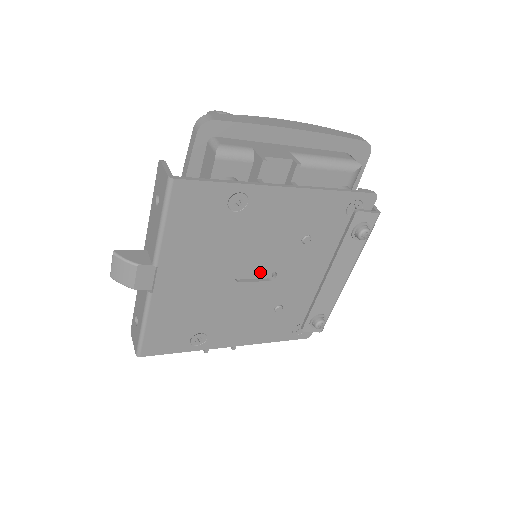
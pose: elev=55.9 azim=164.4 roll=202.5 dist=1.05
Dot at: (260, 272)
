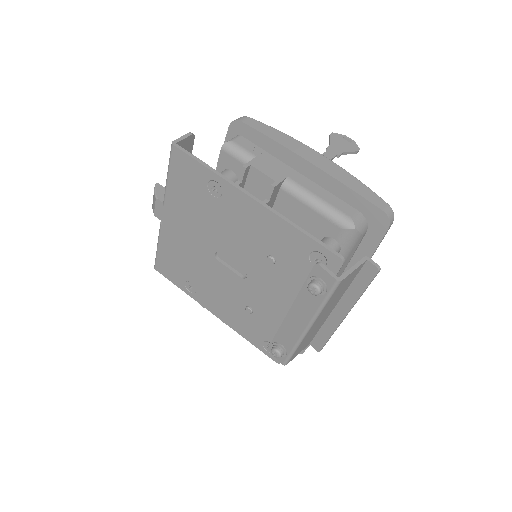
Dot at: (237, 265)
